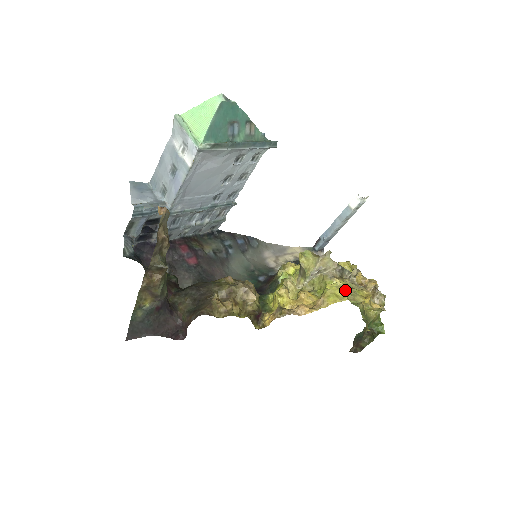
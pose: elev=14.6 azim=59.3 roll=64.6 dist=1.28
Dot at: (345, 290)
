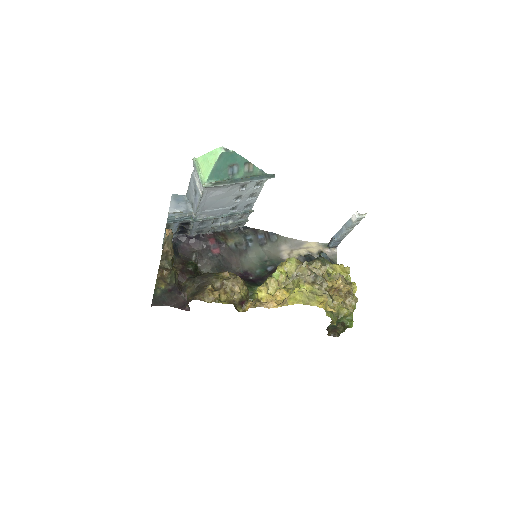
Dot at: (305, 295)
